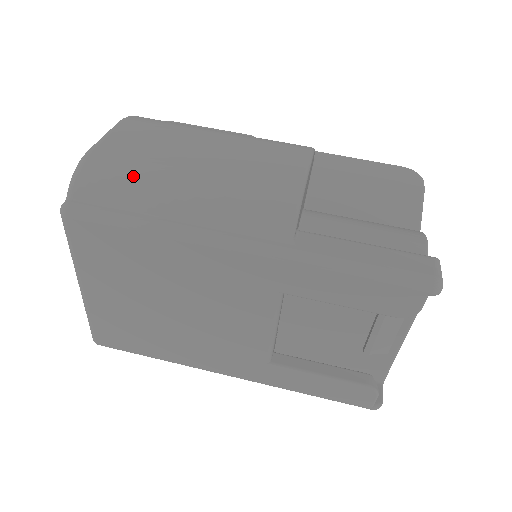
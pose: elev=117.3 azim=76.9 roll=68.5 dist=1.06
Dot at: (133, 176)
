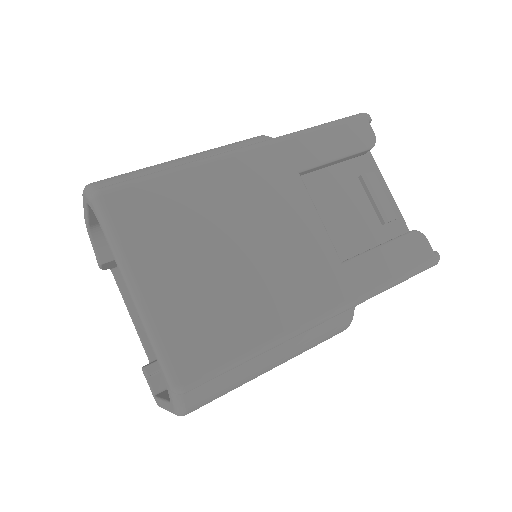
Dot at: (137, 170)
